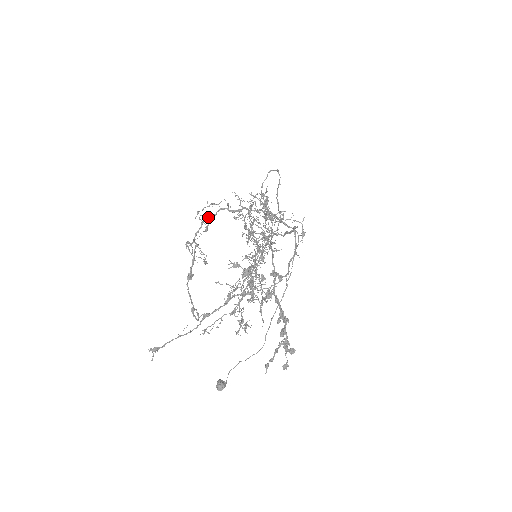
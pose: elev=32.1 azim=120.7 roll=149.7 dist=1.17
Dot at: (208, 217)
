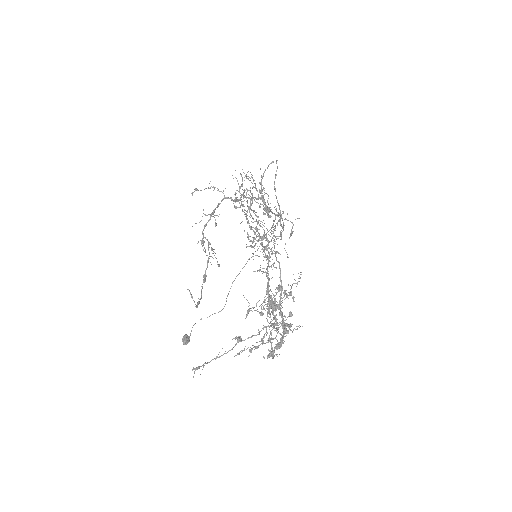
Dot at: (215, 208)
